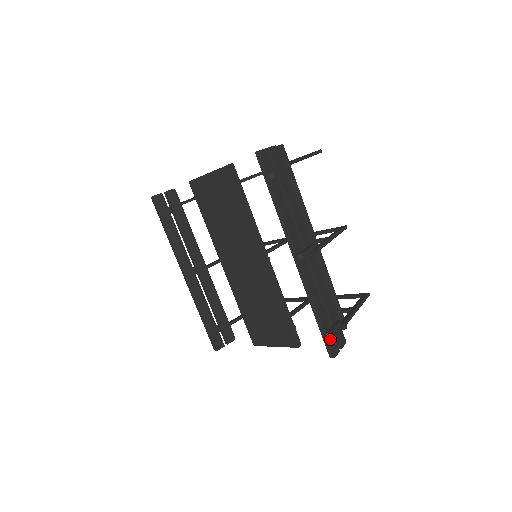
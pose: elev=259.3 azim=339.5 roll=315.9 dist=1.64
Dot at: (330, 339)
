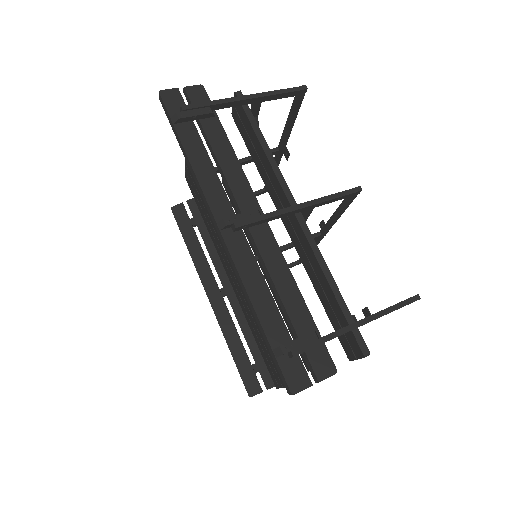
Dot at: (286, 360)
